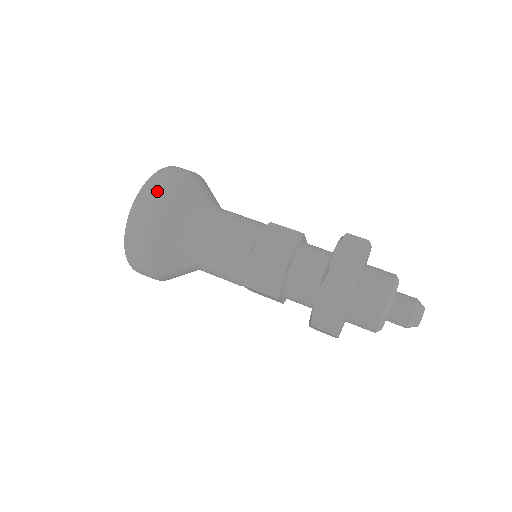
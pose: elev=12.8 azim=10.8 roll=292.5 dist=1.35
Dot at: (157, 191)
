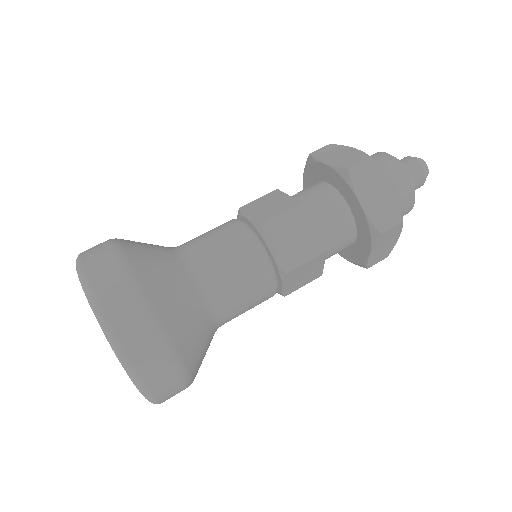
Dot at: (148, 346)
